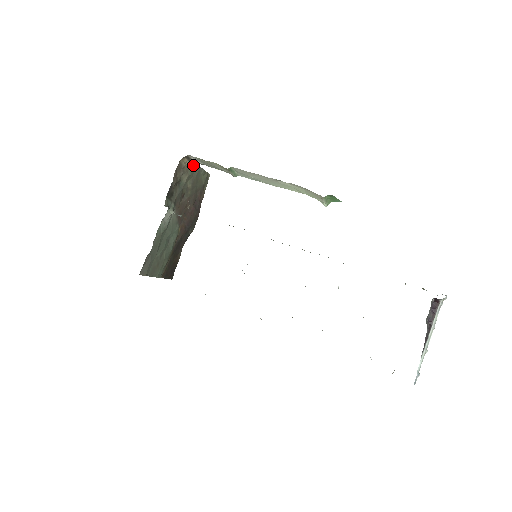
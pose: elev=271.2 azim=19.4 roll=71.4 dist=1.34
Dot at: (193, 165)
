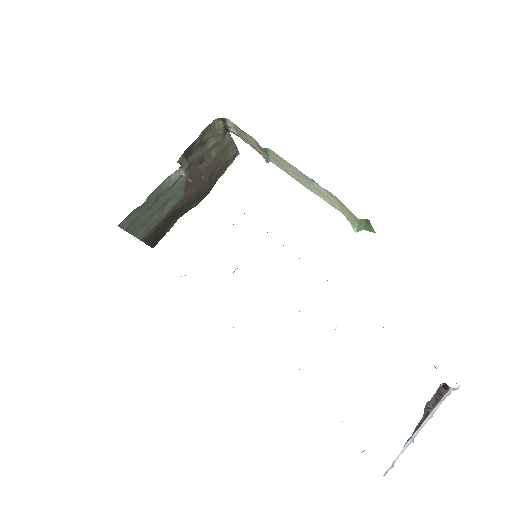
Dot at: (226, 133)
